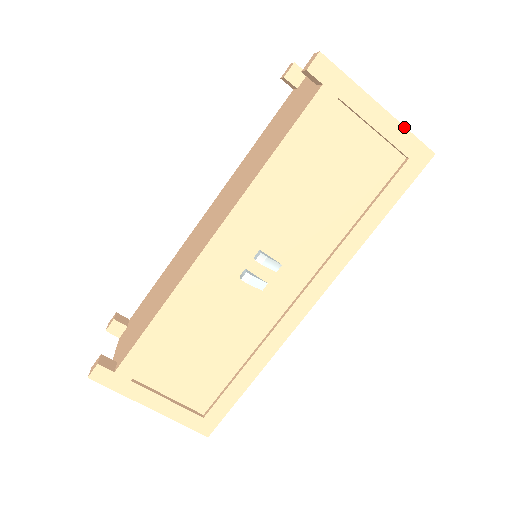
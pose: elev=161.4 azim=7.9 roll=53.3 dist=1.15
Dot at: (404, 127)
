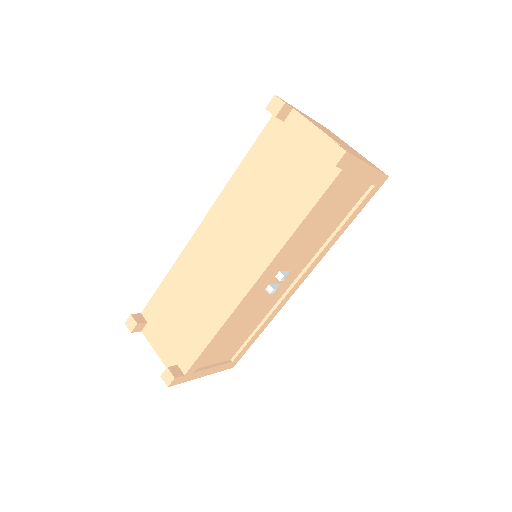
Dot at: (378, 171)
